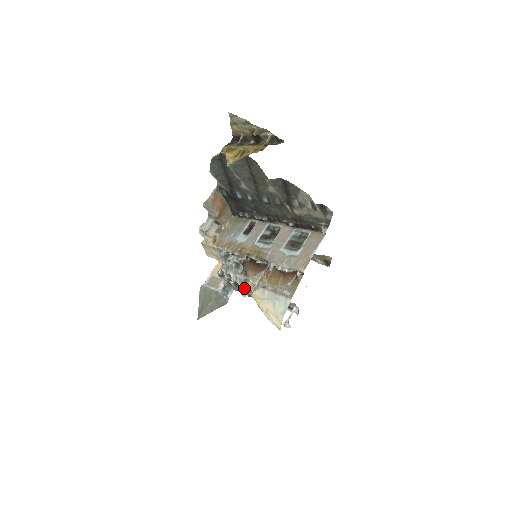
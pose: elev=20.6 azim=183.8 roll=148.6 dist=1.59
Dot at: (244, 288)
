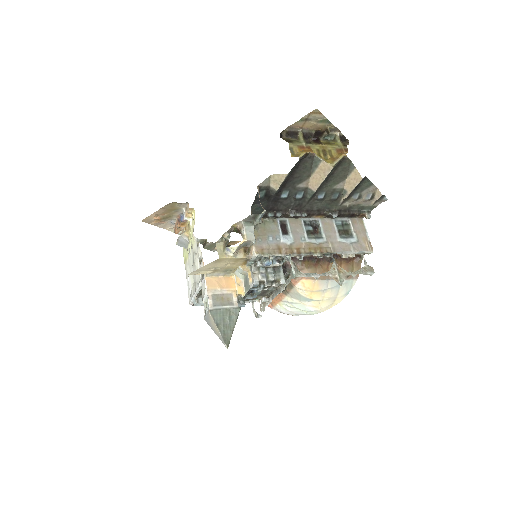
Dot at: (282, 290)
